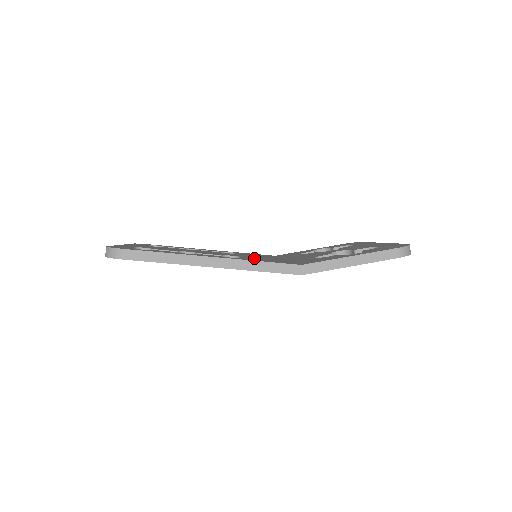
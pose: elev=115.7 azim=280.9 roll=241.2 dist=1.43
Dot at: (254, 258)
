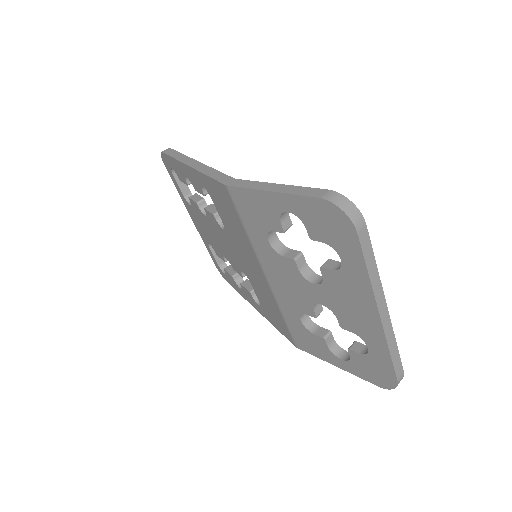
Dot at: occluded
